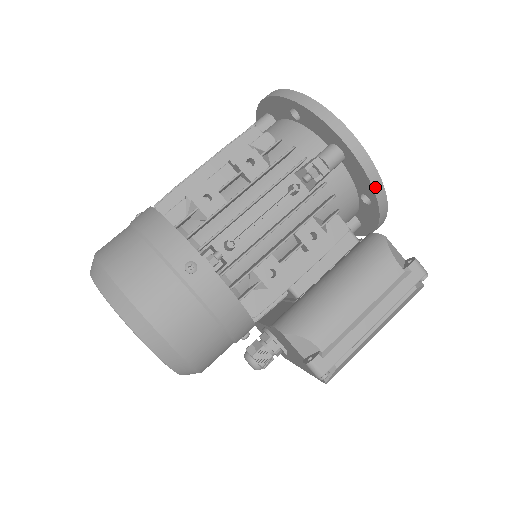
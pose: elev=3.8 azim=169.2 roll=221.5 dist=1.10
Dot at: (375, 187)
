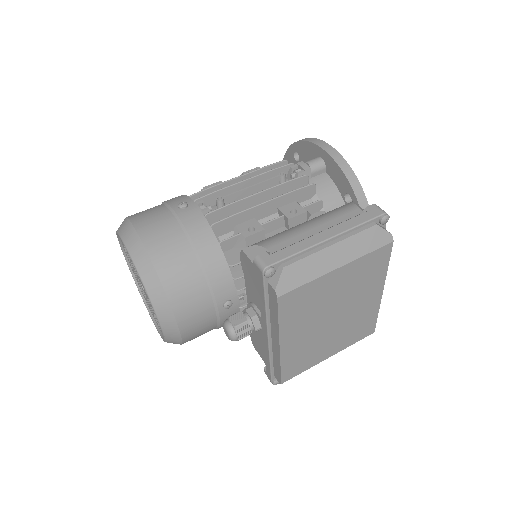
Dot at: (348, 177)
